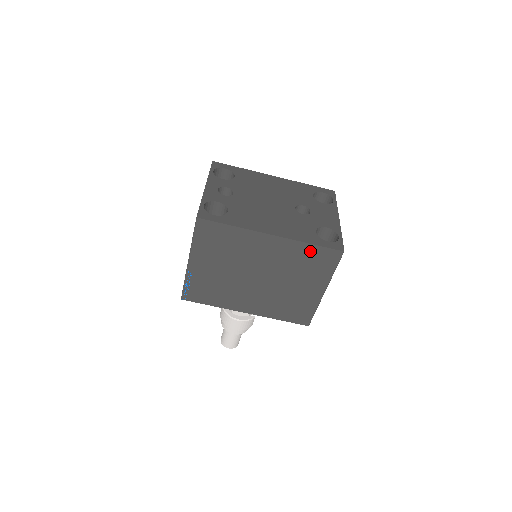
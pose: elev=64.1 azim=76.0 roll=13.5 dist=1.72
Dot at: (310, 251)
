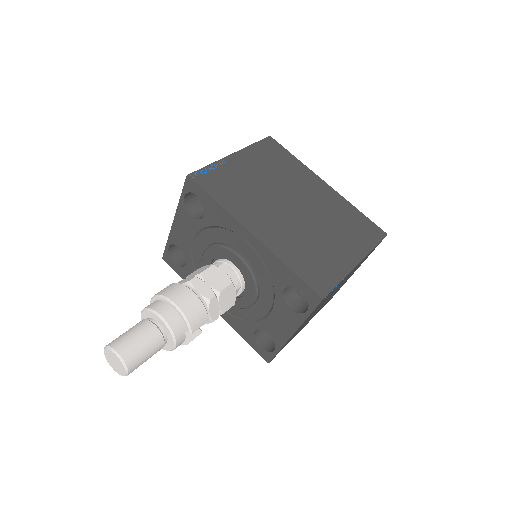
Dot at: (356, 215)
